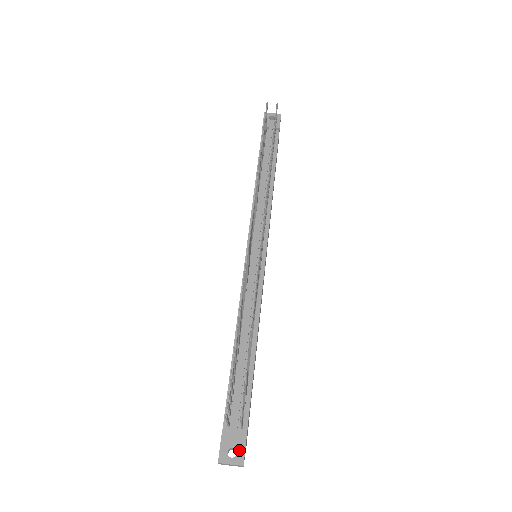
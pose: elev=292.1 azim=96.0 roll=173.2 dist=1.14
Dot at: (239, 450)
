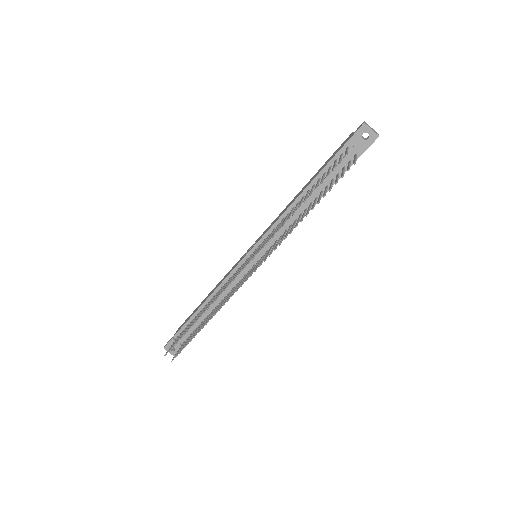
Dot at: (176, 351)
